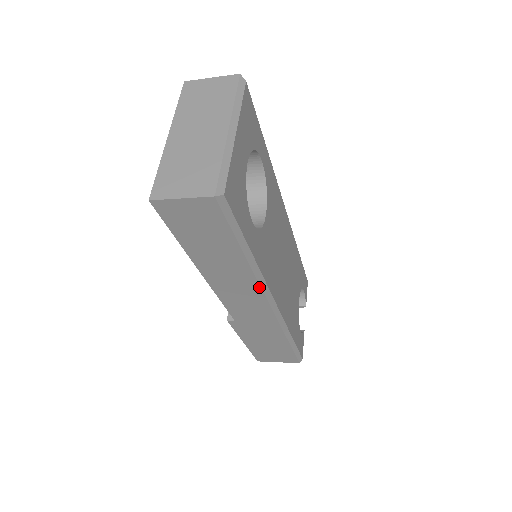
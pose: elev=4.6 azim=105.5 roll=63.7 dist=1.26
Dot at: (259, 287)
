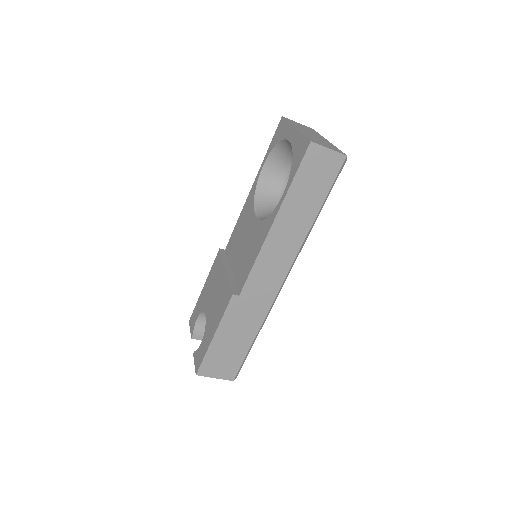
Dot at: (297, 253)
